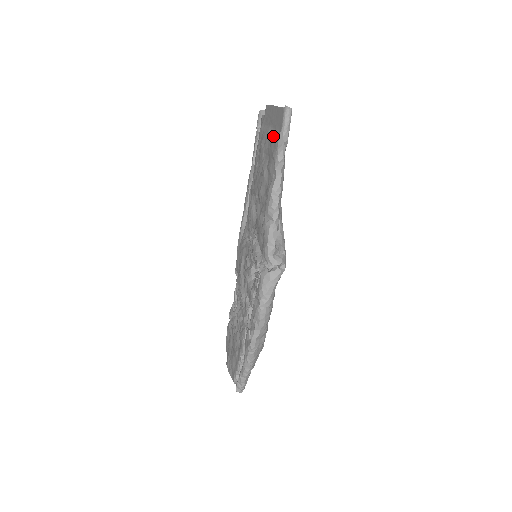
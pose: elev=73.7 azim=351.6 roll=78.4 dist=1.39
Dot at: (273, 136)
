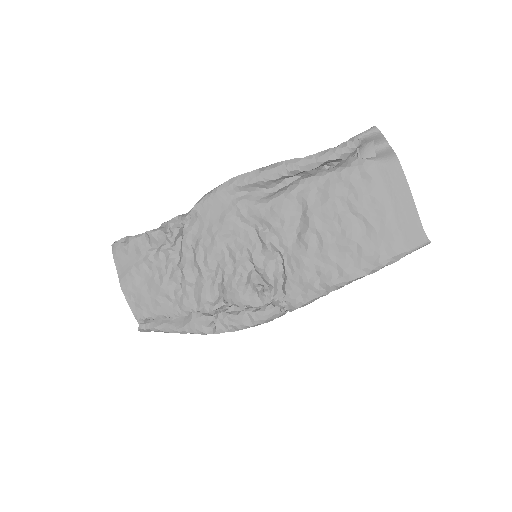
Dot at: (393, 235)
